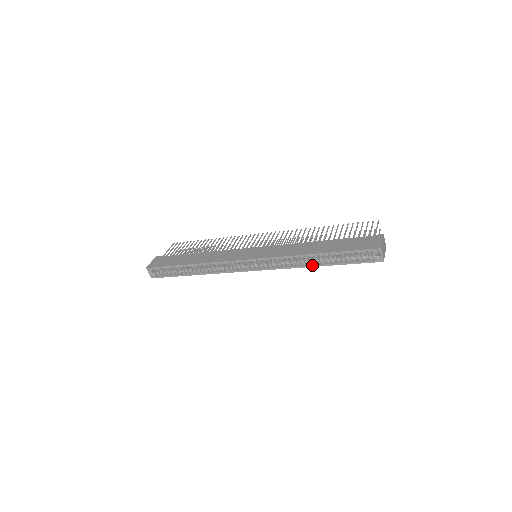
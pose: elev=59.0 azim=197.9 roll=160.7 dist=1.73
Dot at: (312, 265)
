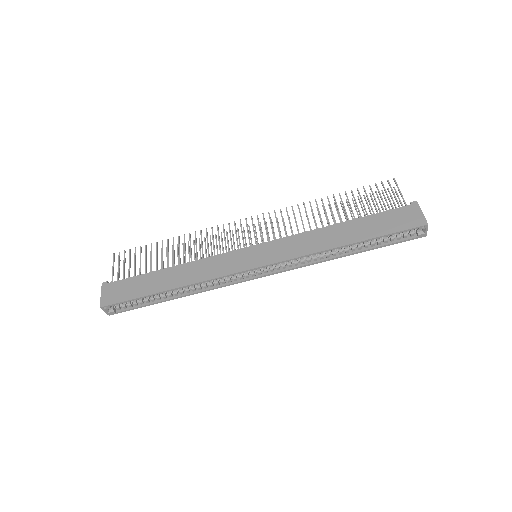
Dot at: (340, 256)
